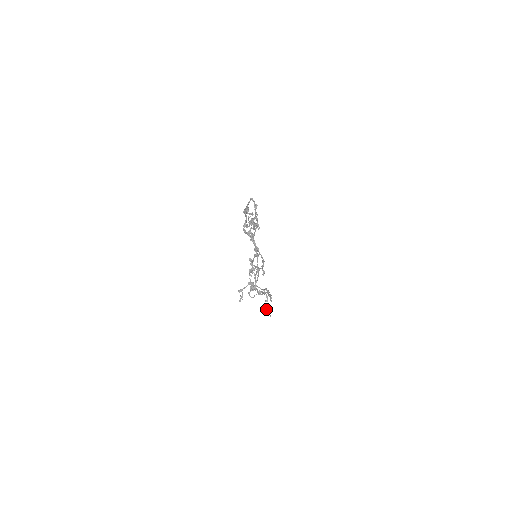
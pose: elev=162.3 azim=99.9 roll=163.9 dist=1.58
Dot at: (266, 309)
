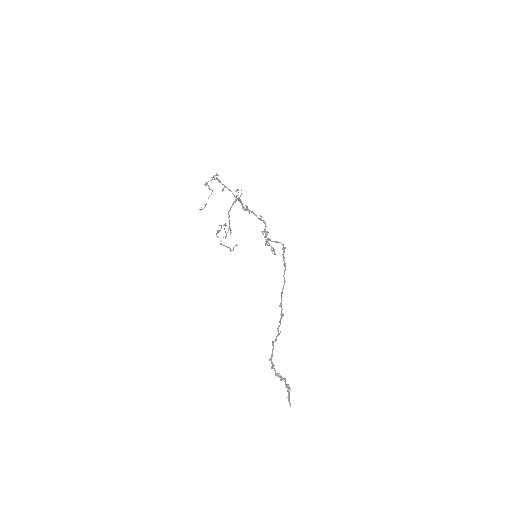
Dot at: (218, 232)
